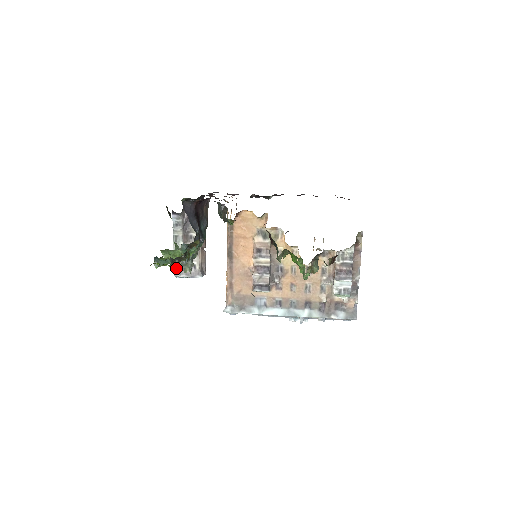
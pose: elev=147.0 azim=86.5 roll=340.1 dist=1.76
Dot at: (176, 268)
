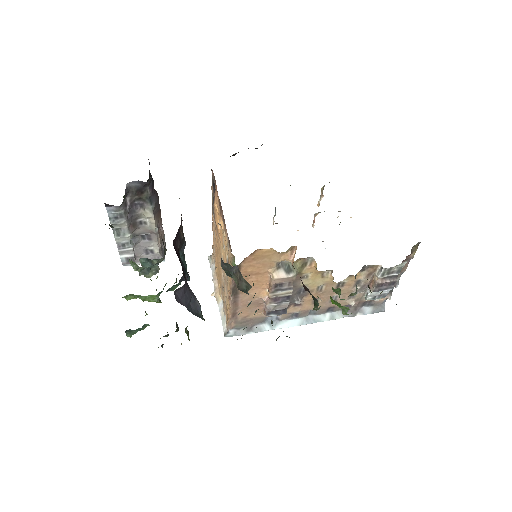
Dot at: (125, 261)
